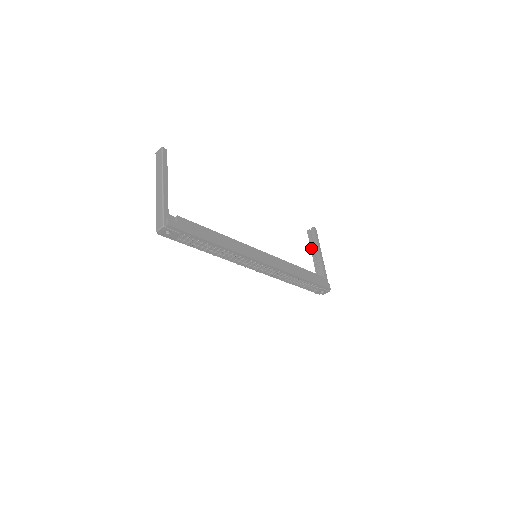
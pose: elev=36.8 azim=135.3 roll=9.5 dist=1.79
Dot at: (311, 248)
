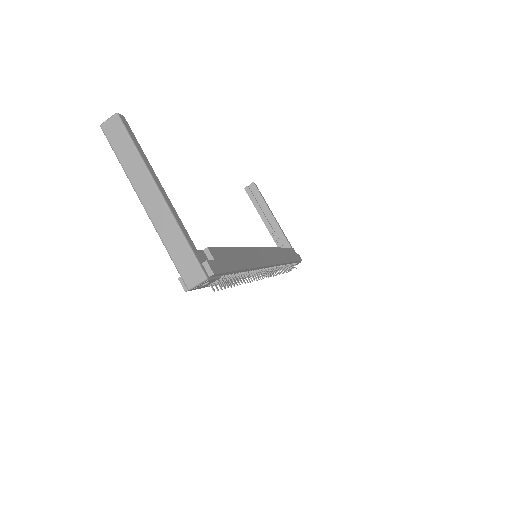
Dot at: (258, 211)
